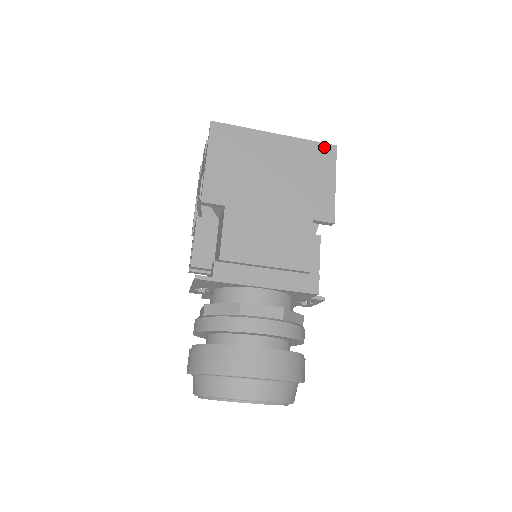
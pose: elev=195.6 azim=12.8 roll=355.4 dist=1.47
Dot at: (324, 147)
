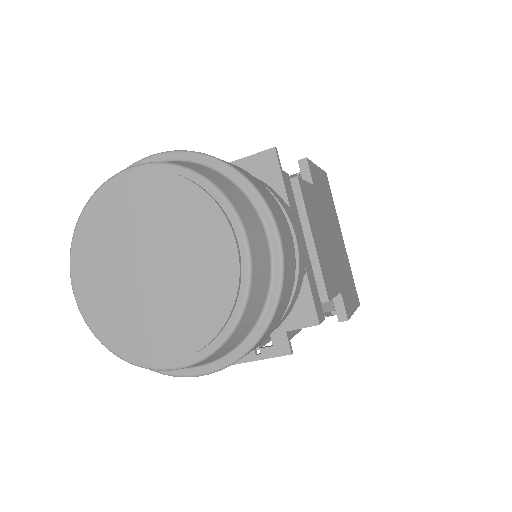
Dot at: (356, 291)
